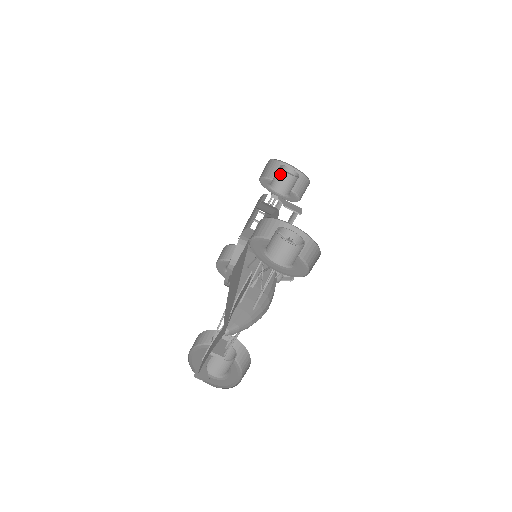
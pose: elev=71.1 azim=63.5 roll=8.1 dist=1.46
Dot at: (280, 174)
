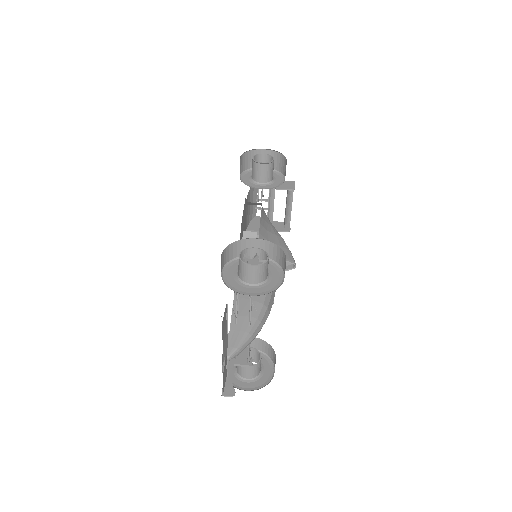
Dot at: (255, 166)
